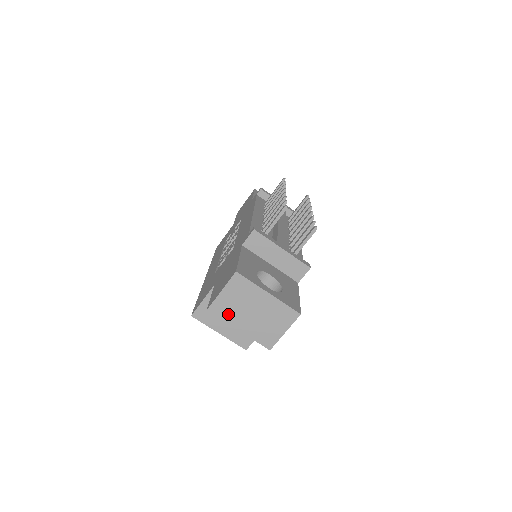
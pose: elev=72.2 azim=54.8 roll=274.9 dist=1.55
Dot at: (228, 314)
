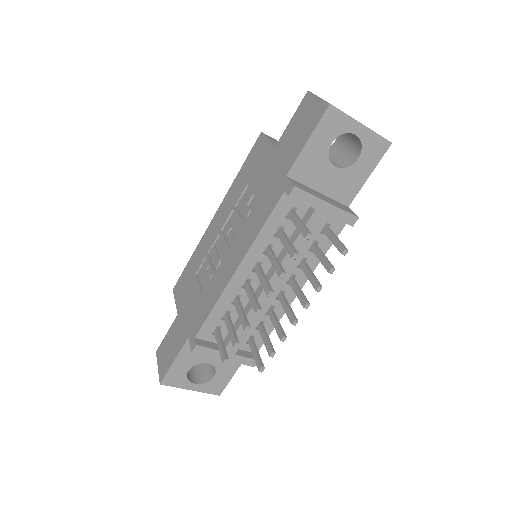
Dot at: occluded
